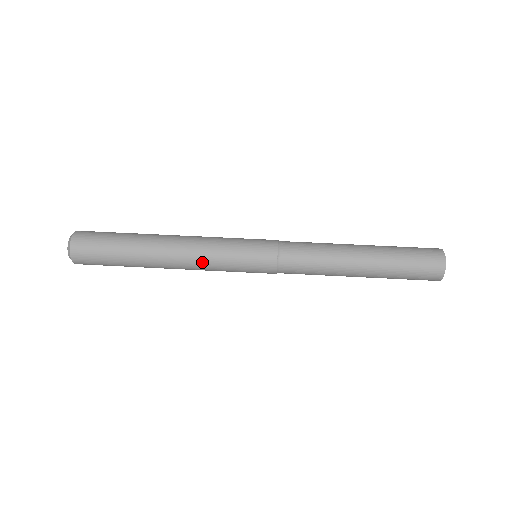
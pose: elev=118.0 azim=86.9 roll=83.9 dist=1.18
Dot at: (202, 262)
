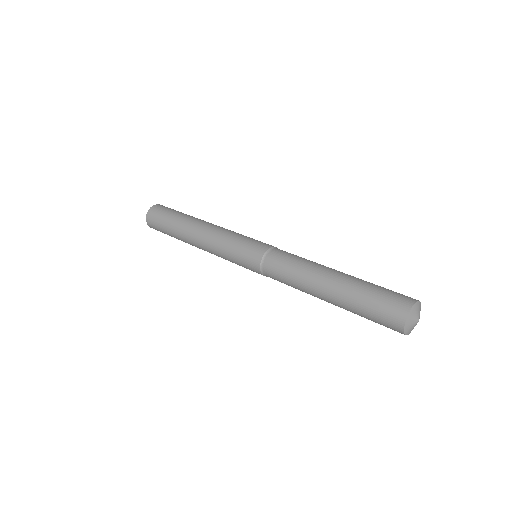
Dot at: (221, 231)
